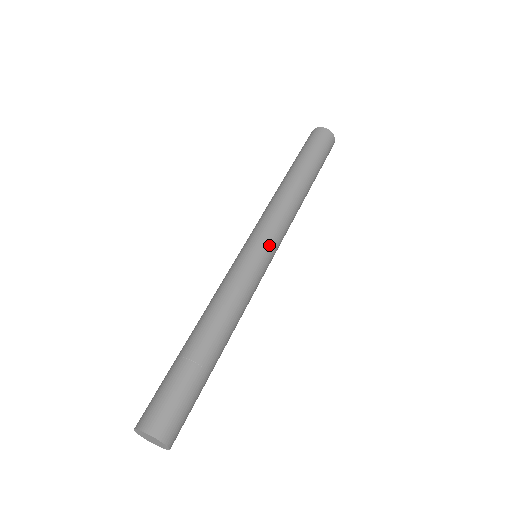
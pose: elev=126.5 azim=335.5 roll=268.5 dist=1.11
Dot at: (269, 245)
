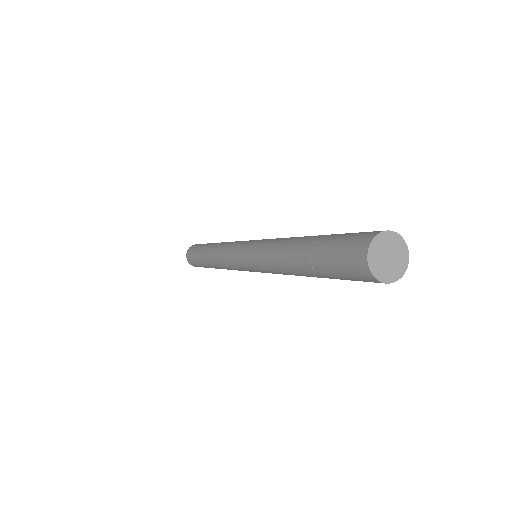
Dot at: occluded
